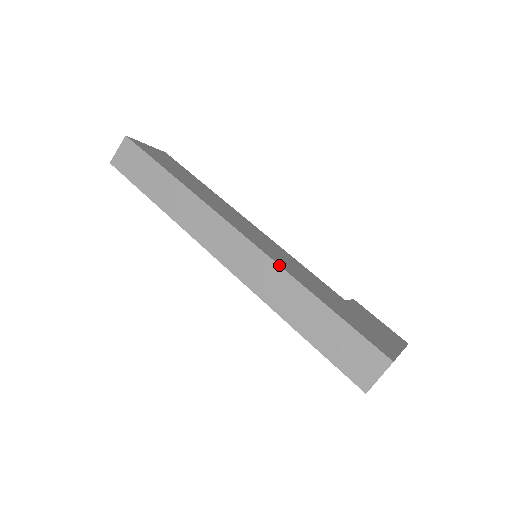
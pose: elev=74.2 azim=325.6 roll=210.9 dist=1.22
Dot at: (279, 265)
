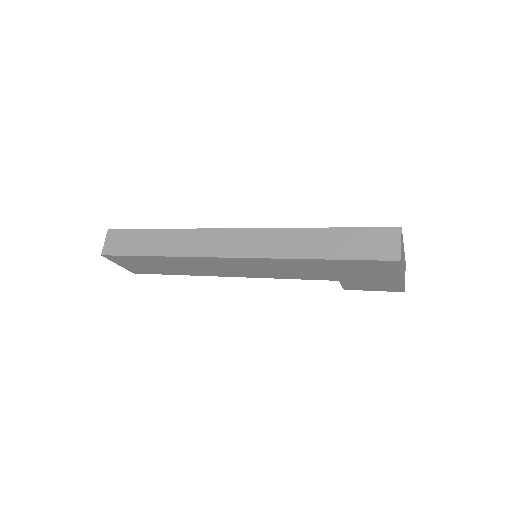
Dot at: (280, 228)
